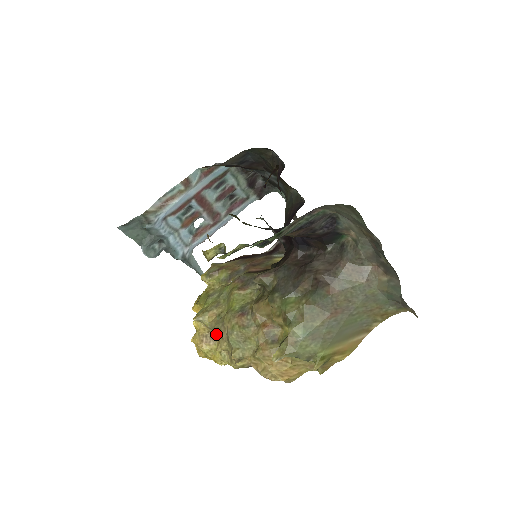
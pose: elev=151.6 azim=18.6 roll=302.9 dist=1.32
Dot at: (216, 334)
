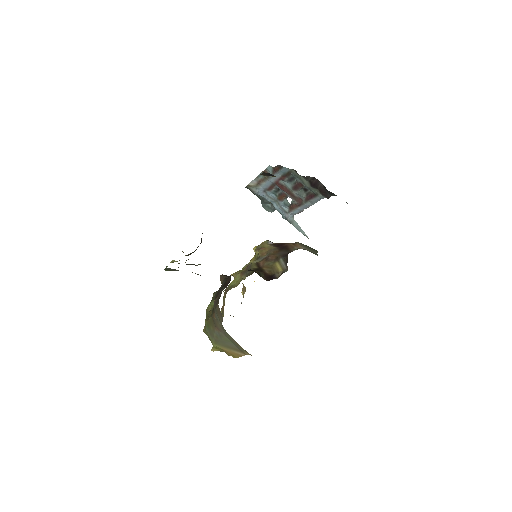
Dot at: occluded
